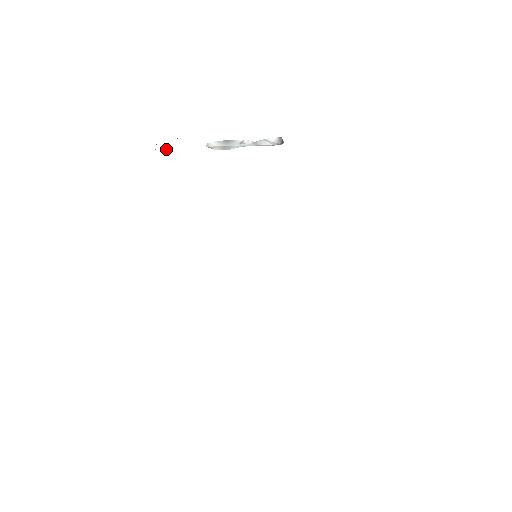
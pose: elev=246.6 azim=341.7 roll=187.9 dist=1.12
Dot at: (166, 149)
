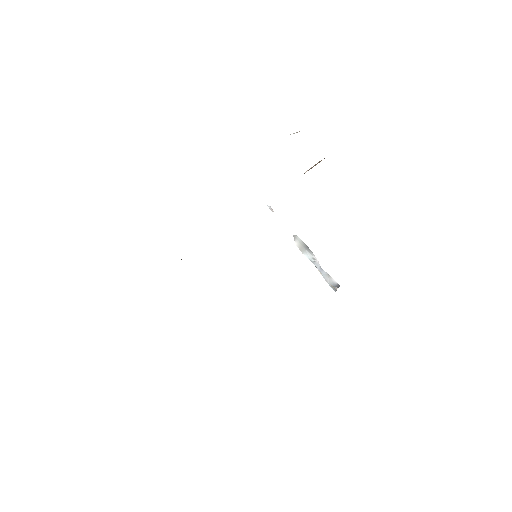
Dot at: (272, 209)
